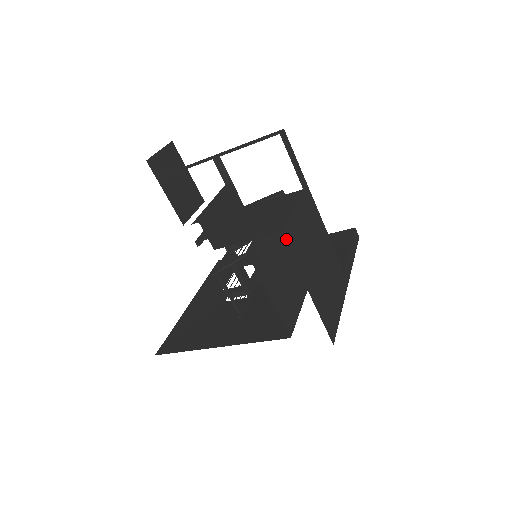
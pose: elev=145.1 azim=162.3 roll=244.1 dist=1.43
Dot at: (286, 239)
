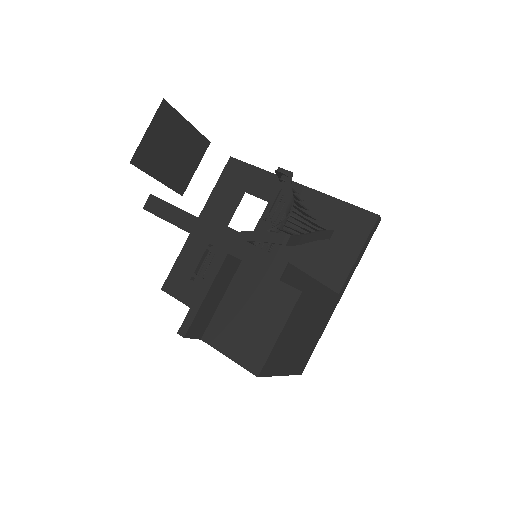
Dot at: (264, 372)
